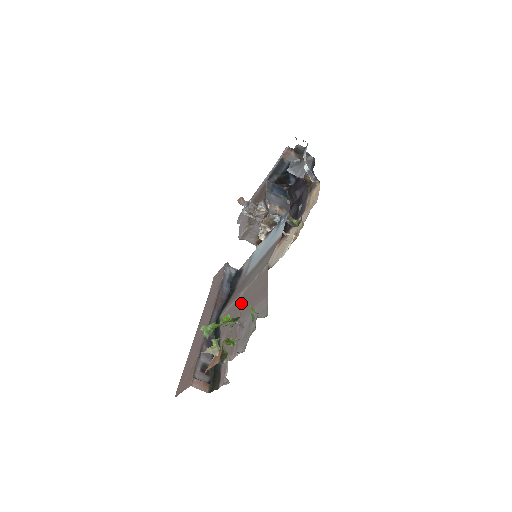
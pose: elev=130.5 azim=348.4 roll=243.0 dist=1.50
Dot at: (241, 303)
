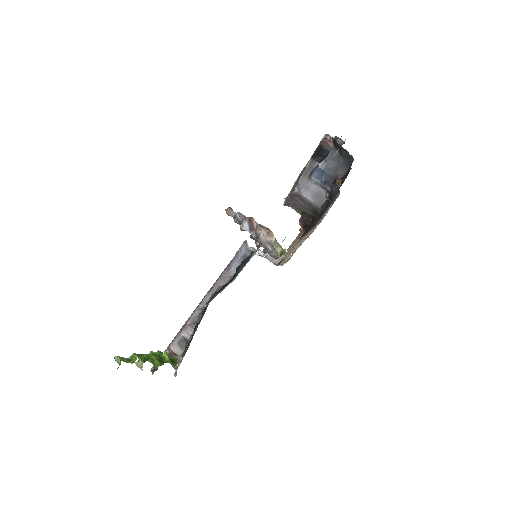
Dot at: occluded
